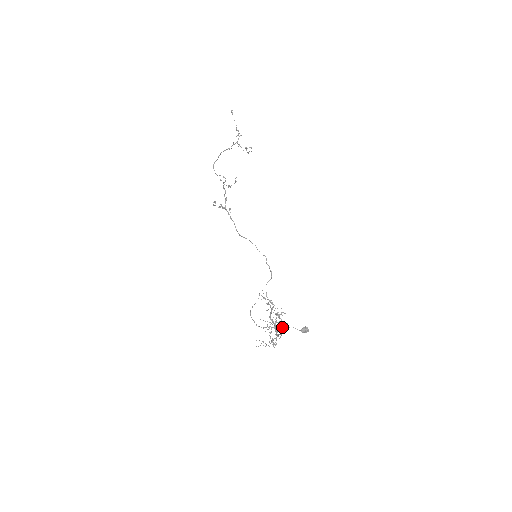
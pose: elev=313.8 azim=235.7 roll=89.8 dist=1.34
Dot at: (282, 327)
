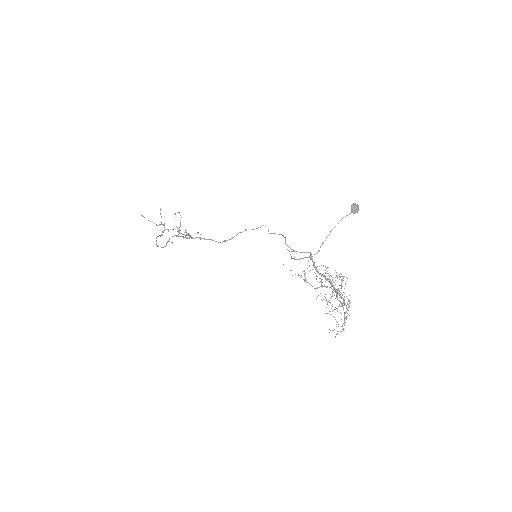
Dot at: occluded
